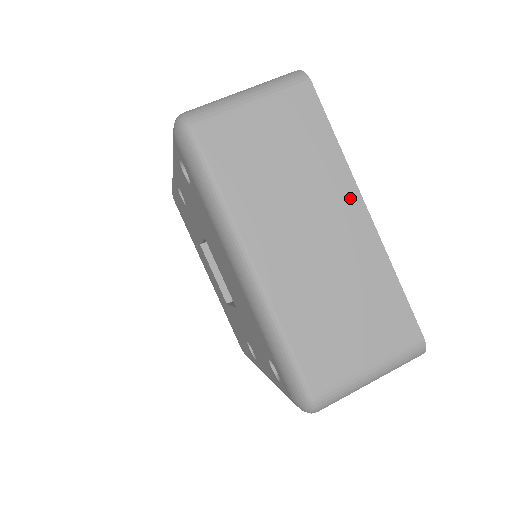
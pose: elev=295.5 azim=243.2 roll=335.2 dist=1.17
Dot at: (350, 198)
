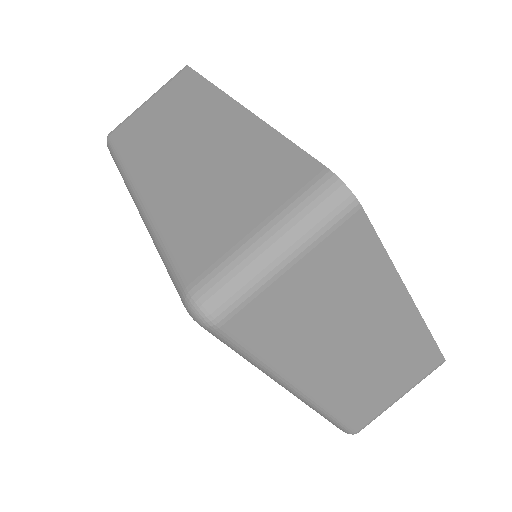
Dot at: (397, 300)
